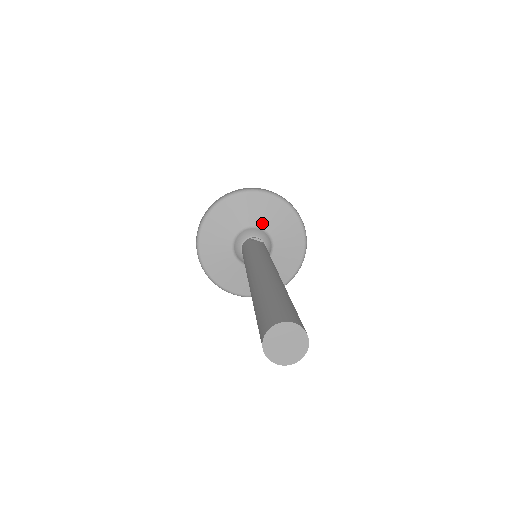
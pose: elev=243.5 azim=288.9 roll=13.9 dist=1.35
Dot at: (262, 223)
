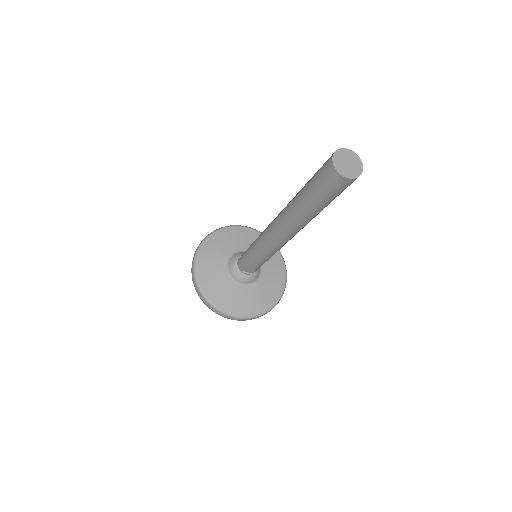
Dot at: occluded
